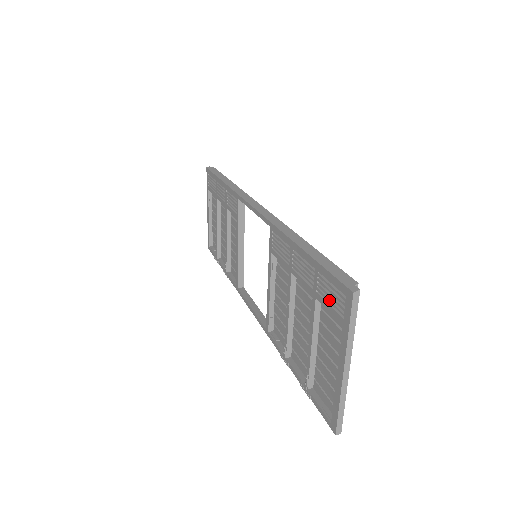
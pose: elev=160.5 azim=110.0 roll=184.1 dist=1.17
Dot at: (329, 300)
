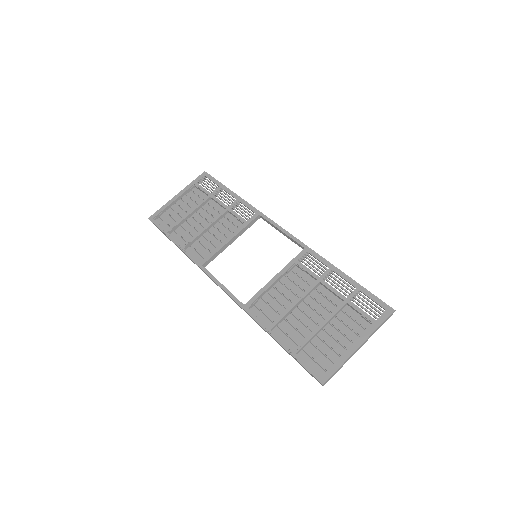
Dot at: occluded
